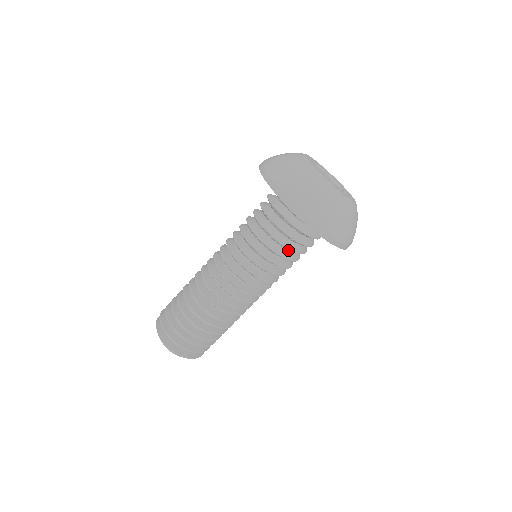
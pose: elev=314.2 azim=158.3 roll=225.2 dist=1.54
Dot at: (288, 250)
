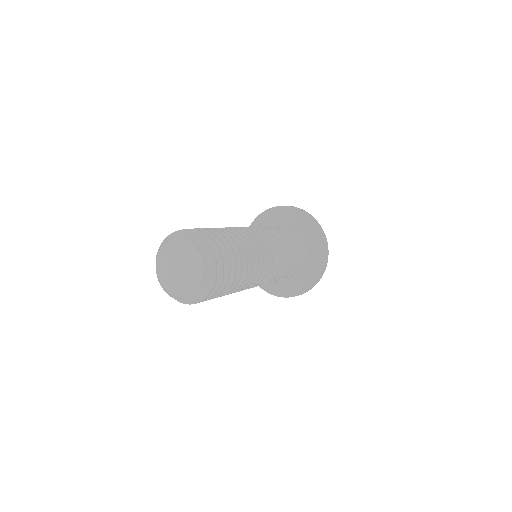
Dot at: occluded
